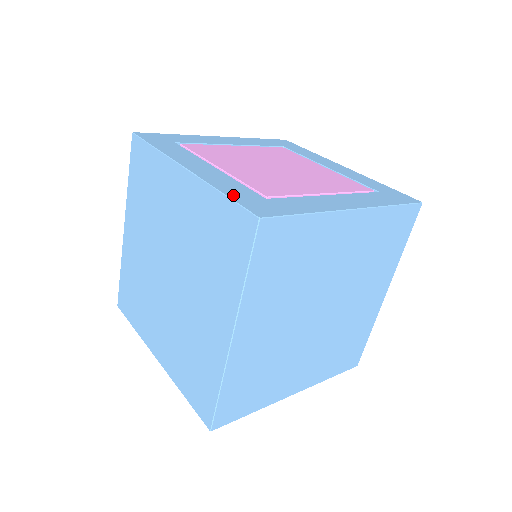
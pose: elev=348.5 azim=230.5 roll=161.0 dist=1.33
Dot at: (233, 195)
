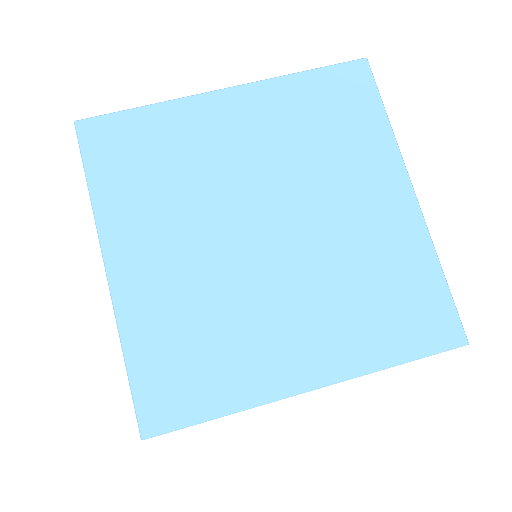
Dot at: (311, 74)
